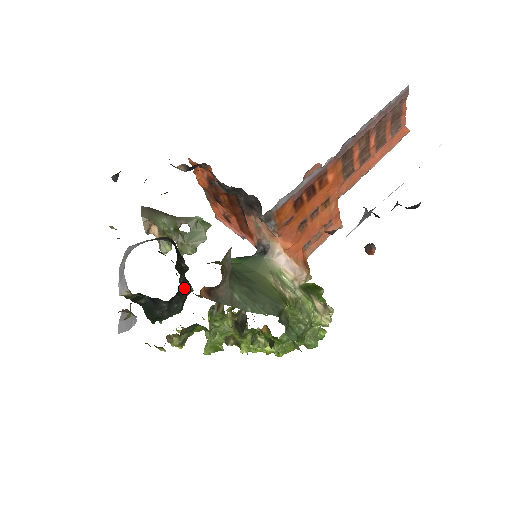
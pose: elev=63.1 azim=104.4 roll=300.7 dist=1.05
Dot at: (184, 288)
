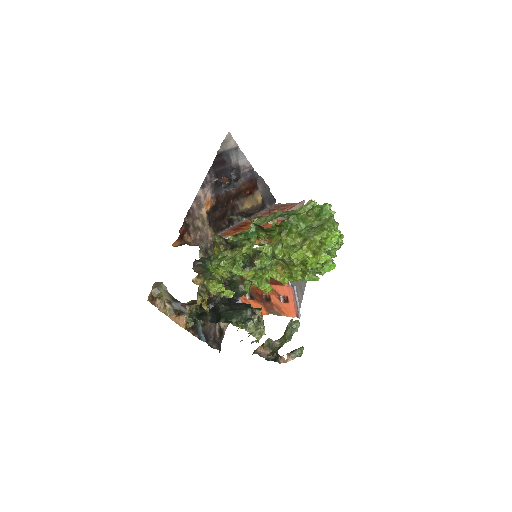
Dot at: occluded
